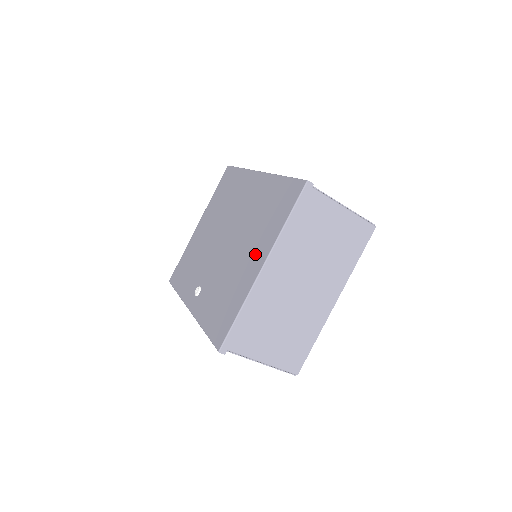
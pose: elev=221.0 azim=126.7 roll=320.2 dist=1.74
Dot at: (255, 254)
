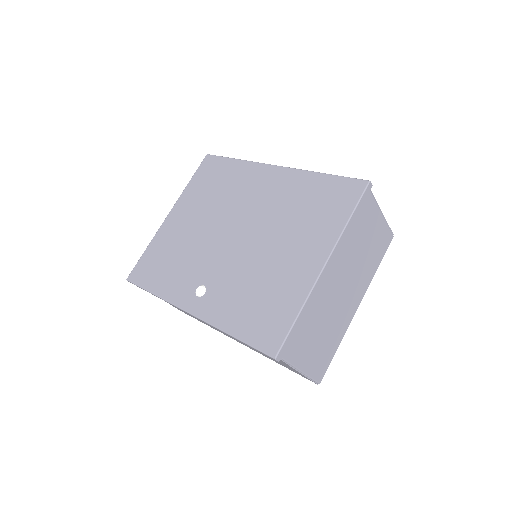
Dot at: (305, 251)
